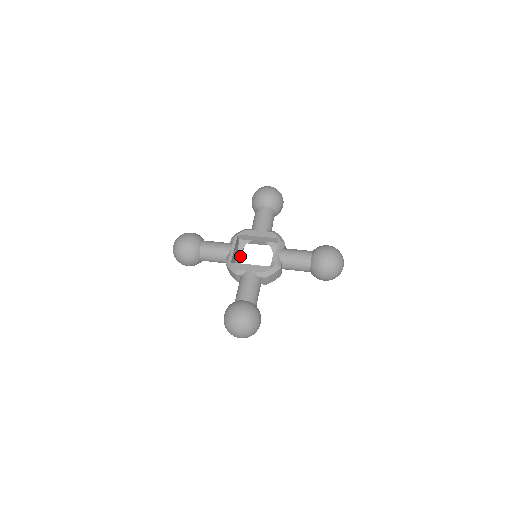
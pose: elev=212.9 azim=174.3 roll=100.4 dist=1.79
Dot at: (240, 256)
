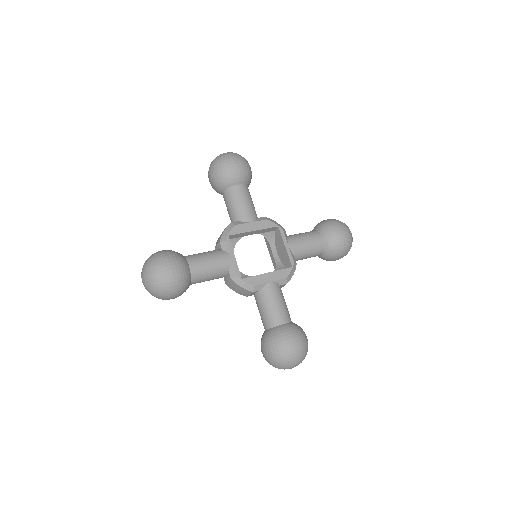
Dot at: occluded
